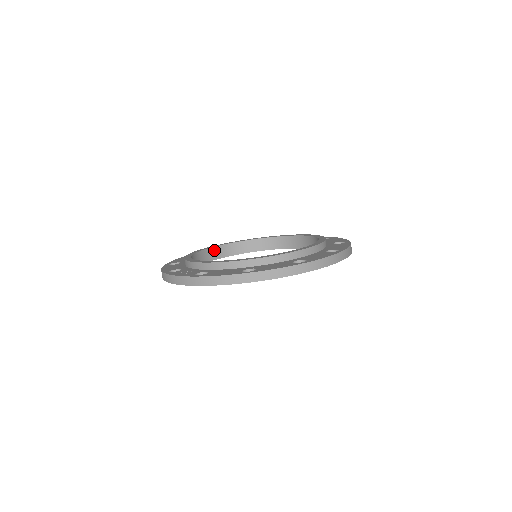
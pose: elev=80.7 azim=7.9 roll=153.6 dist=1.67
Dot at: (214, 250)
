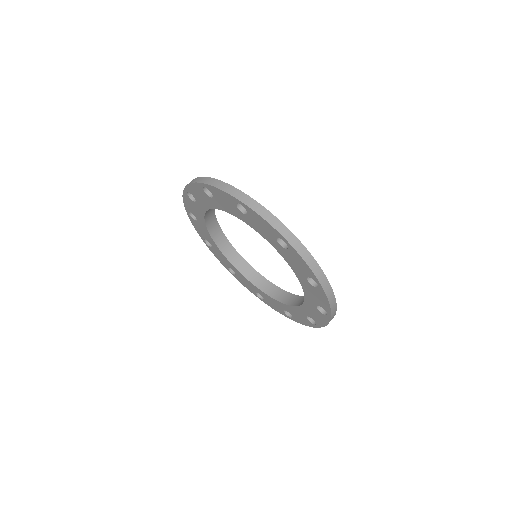
Dot at: (216, 226)
